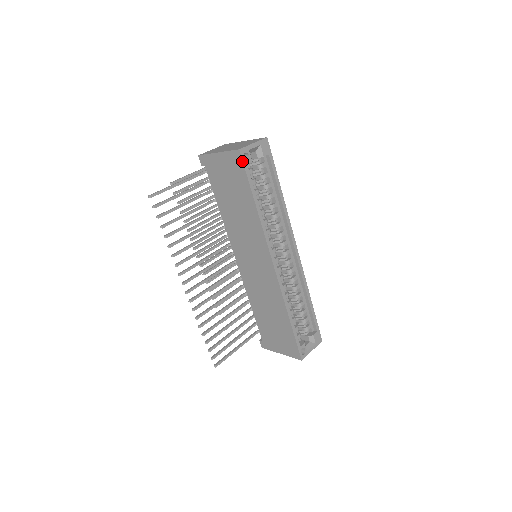
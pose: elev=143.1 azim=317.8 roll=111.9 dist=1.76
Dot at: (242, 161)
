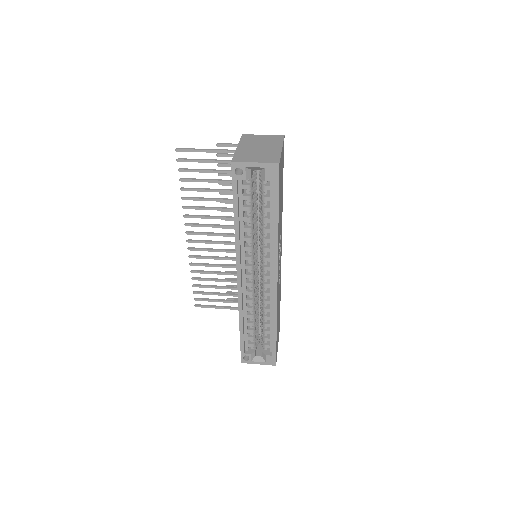
Dot at: (232, 174)
